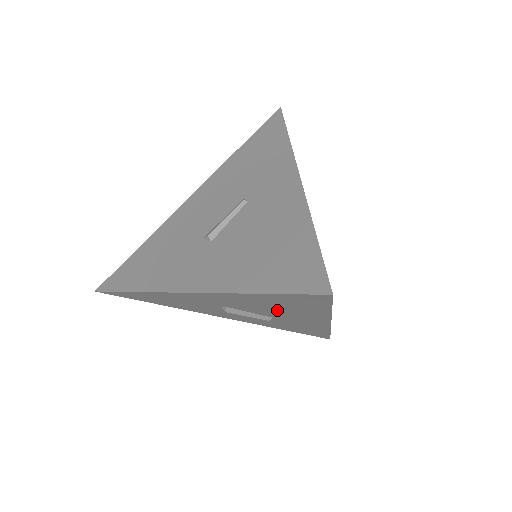
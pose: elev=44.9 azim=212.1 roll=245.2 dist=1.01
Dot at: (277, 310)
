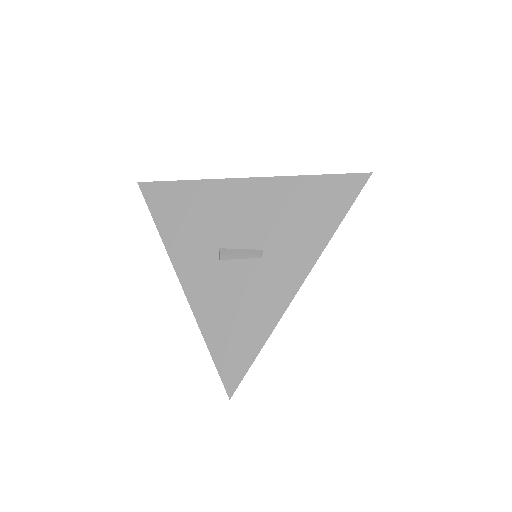
Dot at: occluded
